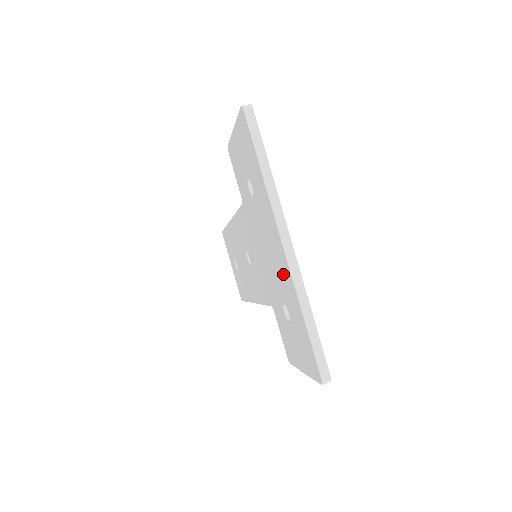
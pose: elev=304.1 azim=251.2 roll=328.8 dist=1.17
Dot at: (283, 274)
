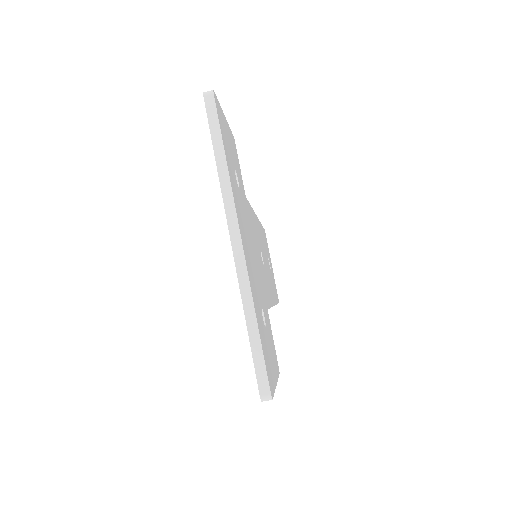
Dot at: occluded
